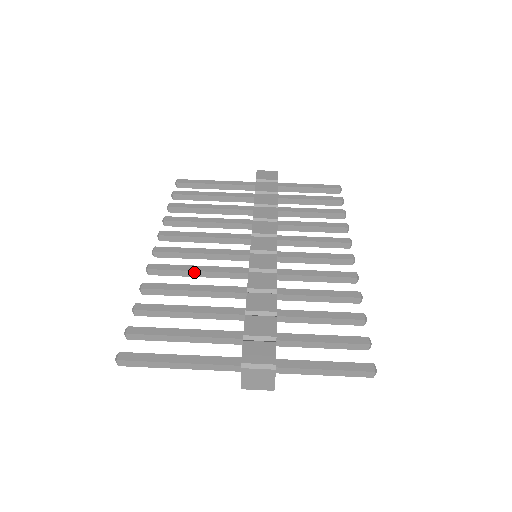
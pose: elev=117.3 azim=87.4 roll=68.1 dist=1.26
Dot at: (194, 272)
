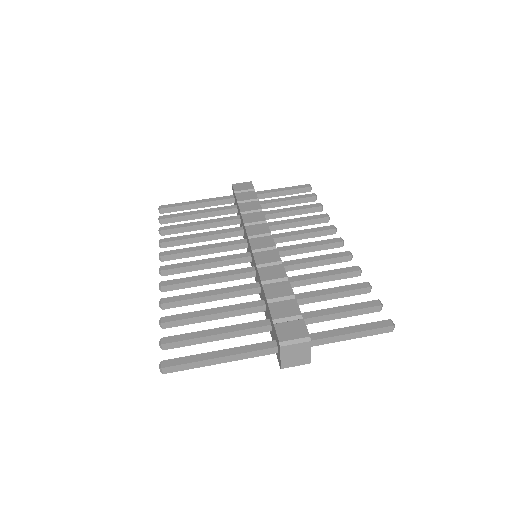
Dot at: (205, 280)
